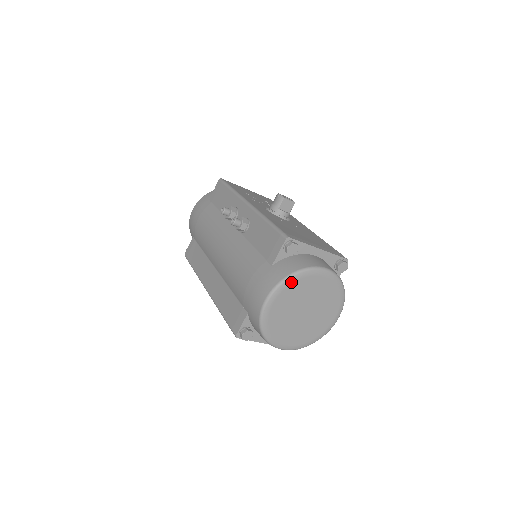
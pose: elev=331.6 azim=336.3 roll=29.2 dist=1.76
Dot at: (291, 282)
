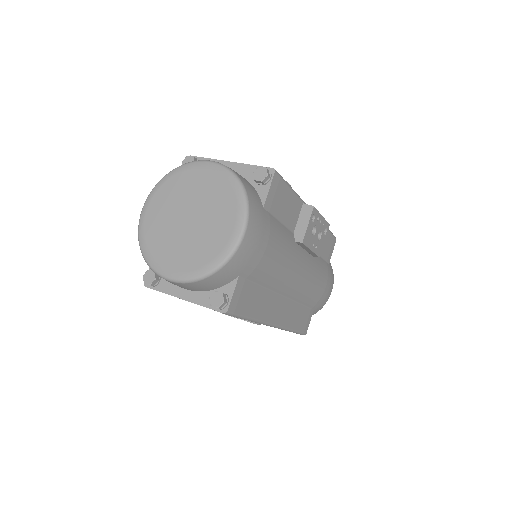
Dot at: (165, 181)
